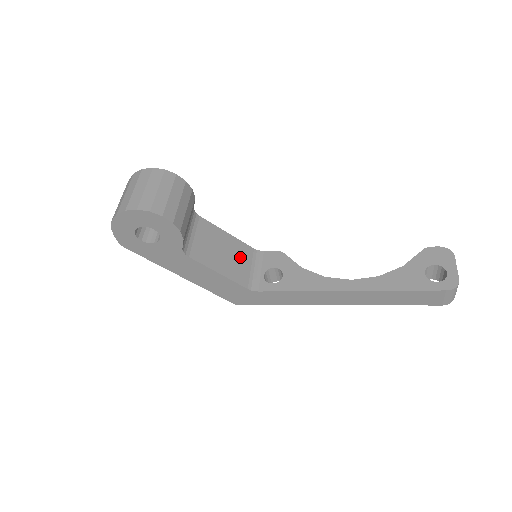
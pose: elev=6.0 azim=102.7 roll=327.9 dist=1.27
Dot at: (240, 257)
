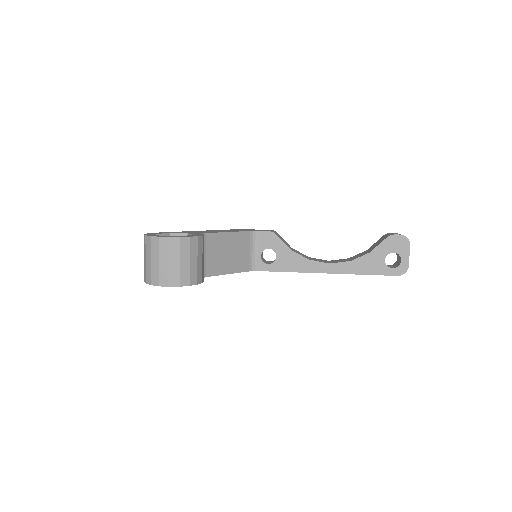
Dot at: (241, 248)
